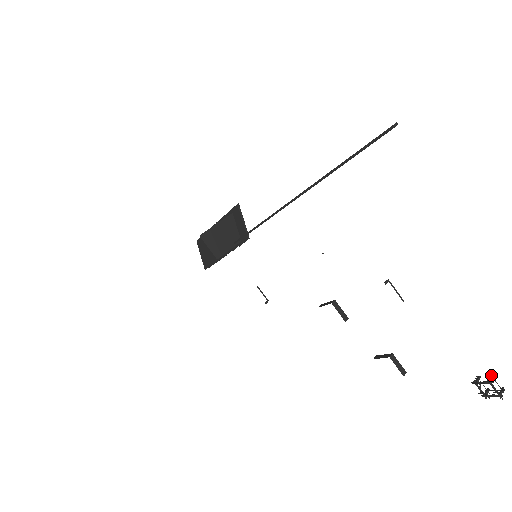
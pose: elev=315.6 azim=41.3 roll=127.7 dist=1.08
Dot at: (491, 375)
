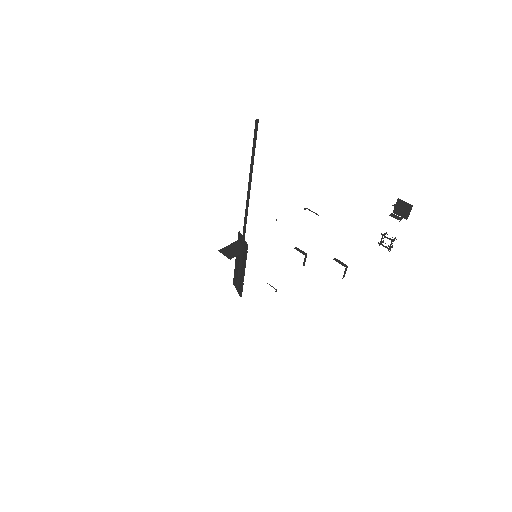
Dot at: occluded
